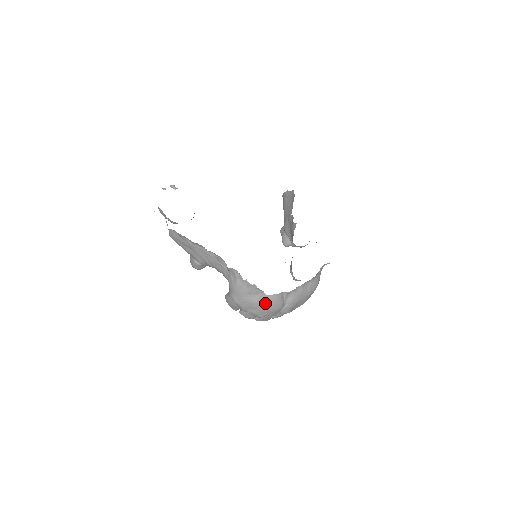
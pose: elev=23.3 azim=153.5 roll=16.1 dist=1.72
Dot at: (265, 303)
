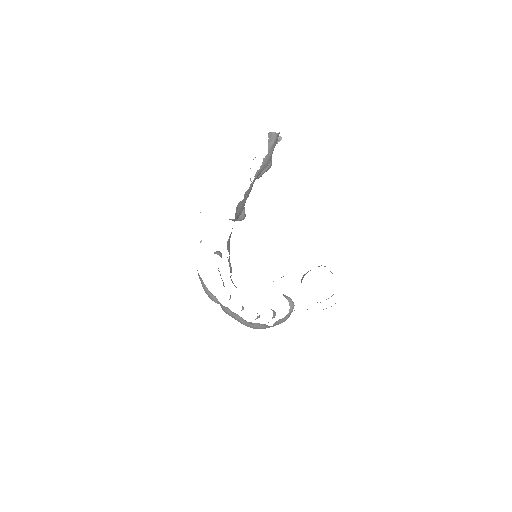
Dot at: (202, 286)
